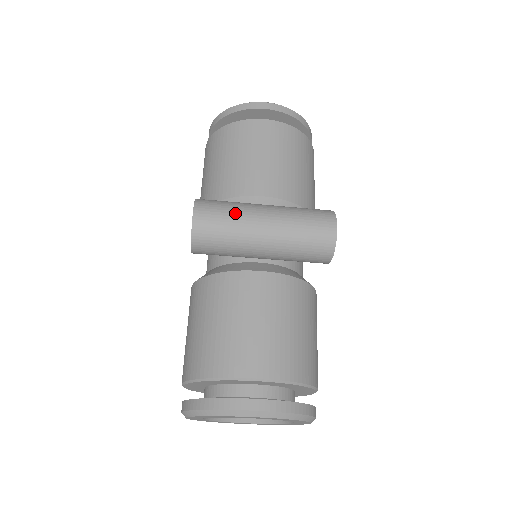
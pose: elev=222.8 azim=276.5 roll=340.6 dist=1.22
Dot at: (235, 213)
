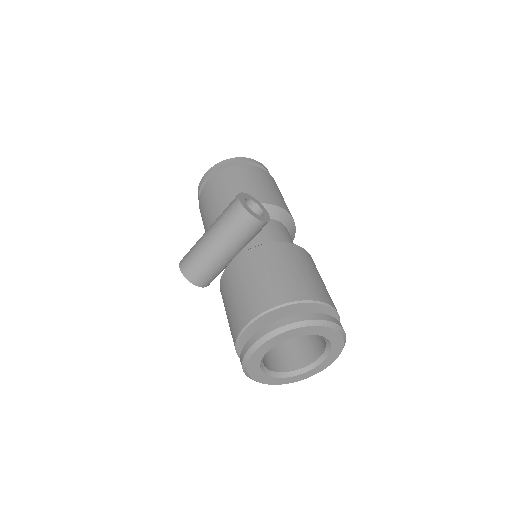
Dot at: (195, 247)
